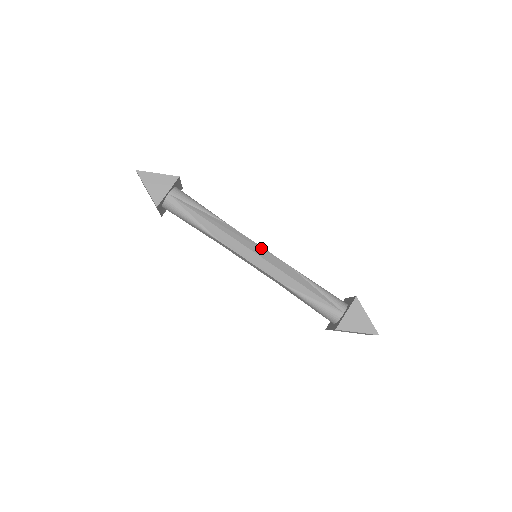
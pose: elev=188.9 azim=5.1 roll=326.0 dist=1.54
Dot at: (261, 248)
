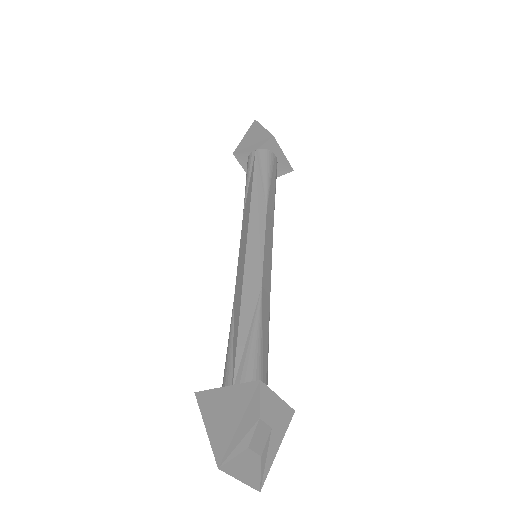
Dot at: (261, 245)
